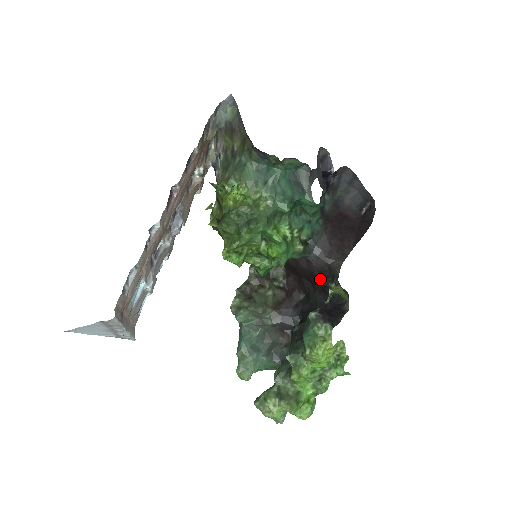
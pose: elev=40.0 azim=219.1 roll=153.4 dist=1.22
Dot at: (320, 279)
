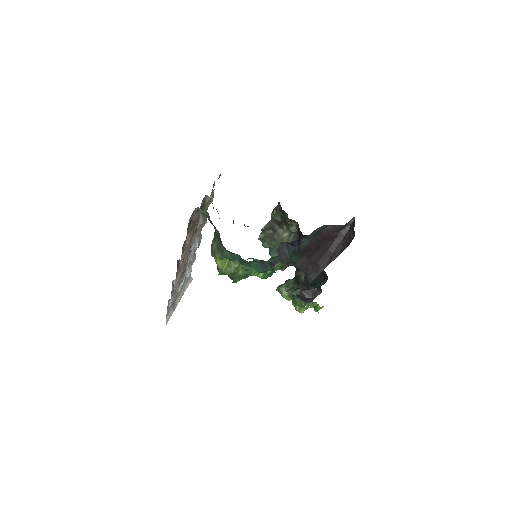
Dot at: occluded
